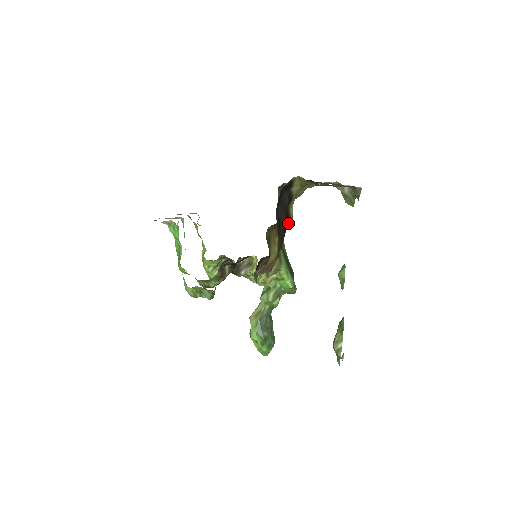
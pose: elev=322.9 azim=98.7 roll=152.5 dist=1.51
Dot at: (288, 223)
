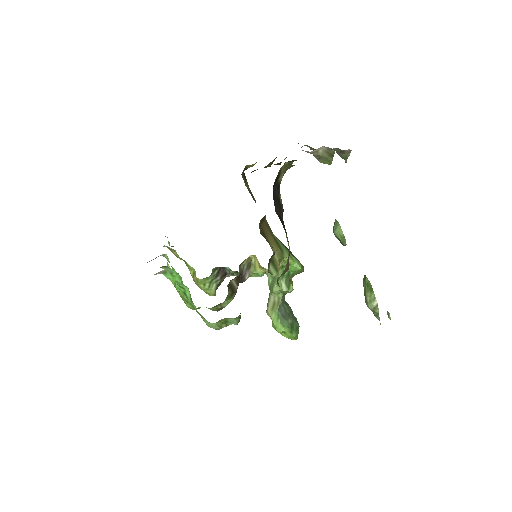
Dot at: (282, 212)
